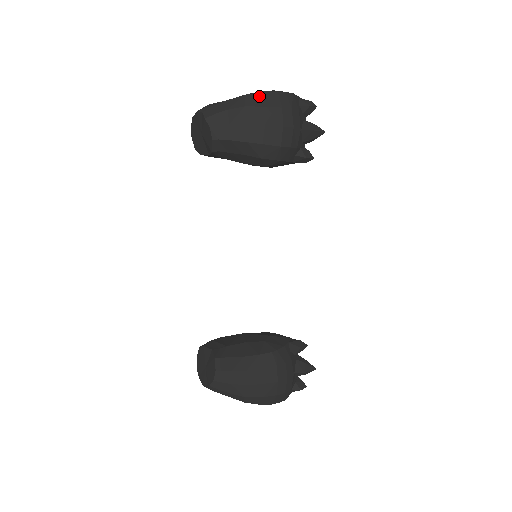
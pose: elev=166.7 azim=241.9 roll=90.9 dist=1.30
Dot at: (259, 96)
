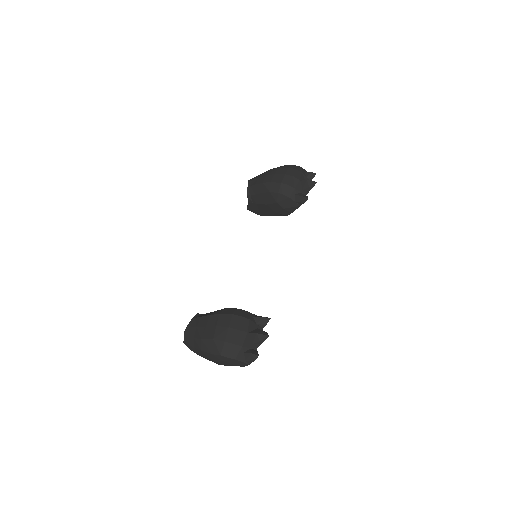
Dot at: occluded
